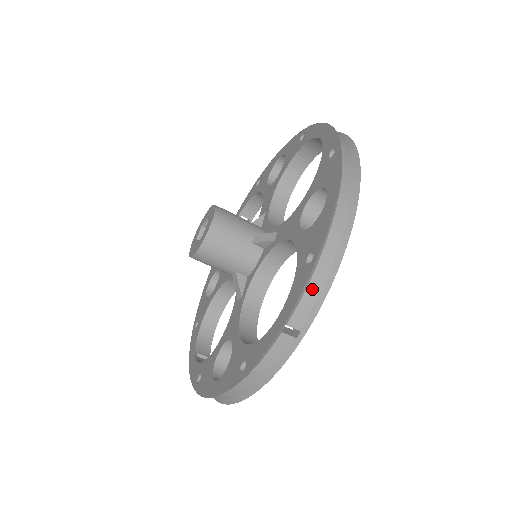
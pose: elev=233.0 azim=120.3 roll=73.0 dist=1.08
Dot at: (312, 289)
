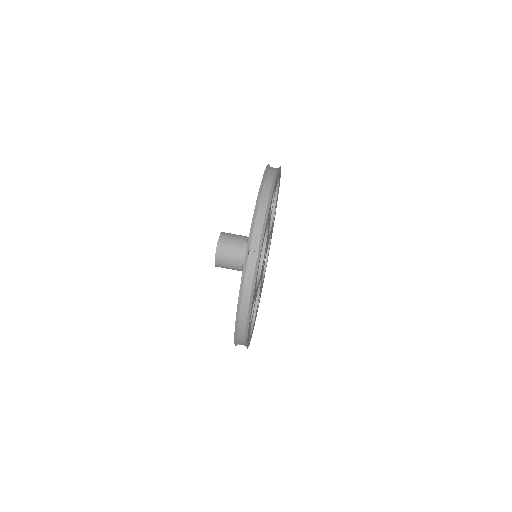
Dot at: (257, 227)
